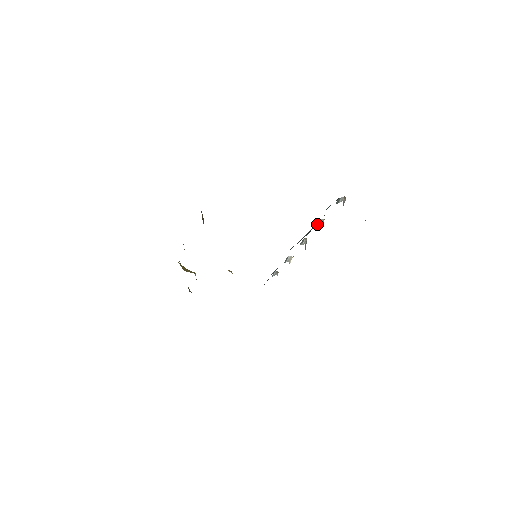
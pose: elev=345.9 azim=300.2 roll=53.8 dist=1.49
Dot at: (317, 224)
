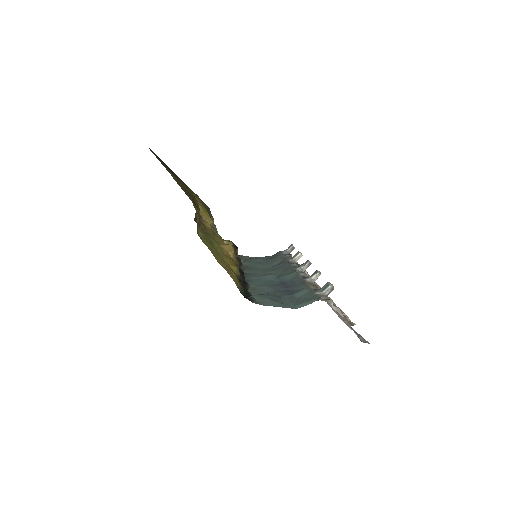
Dot at: (311, 275)
